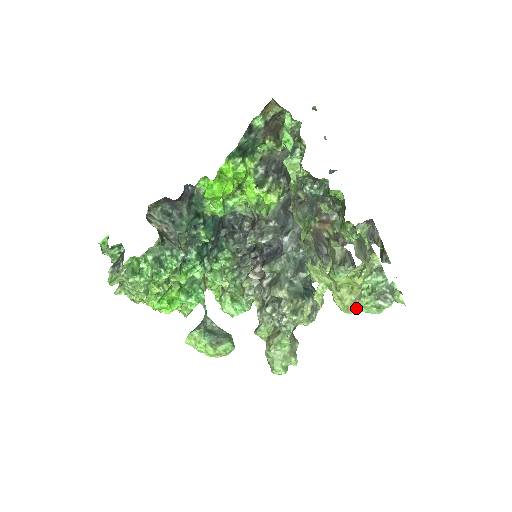
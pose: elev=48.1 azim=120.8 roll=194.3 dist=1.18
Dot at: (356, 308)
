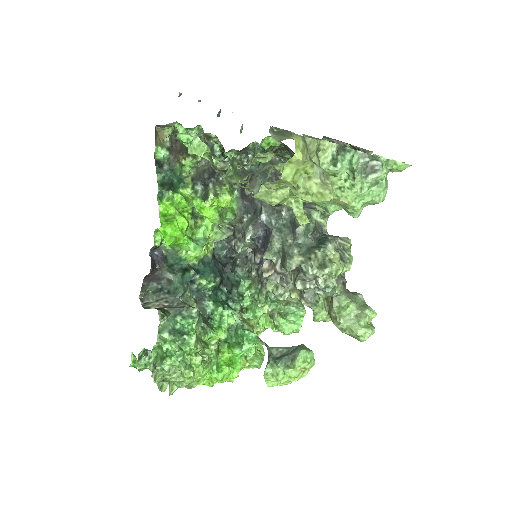
Dot at: (359, 204)
